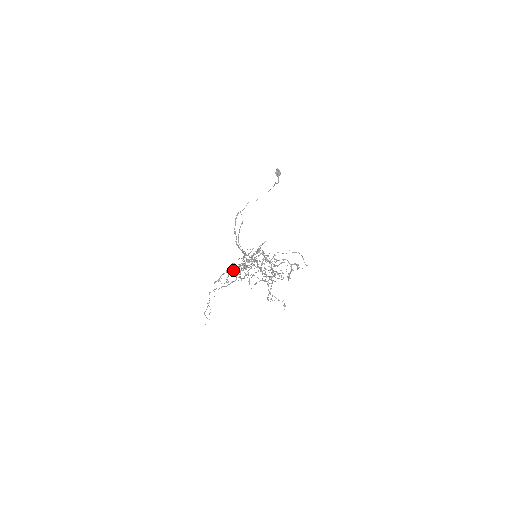
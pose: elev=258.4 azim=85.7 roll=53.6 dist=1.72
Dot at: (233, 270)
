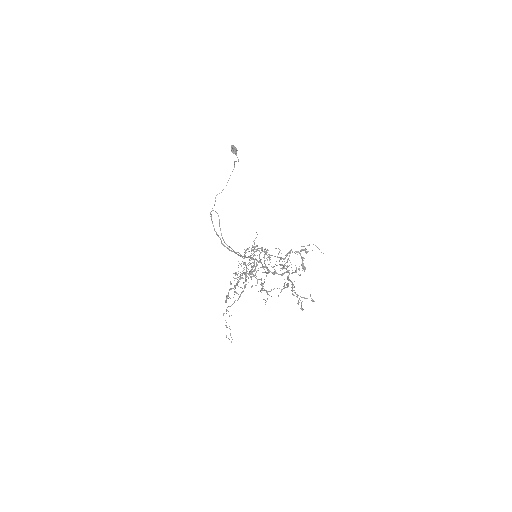
Dot at: (238, 281)
